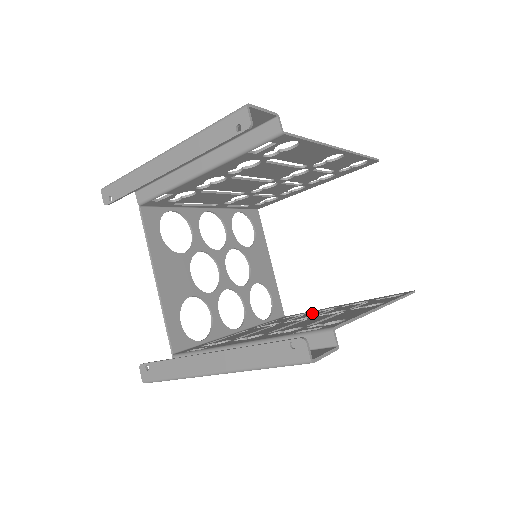
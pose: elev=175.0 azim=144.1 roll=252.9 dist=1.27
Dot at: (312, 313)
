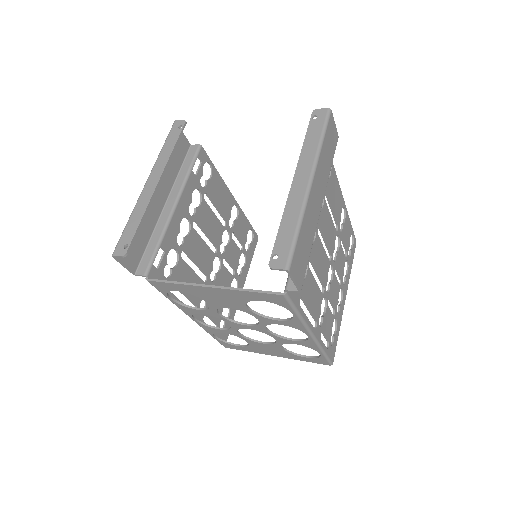
Dot at: occluded
